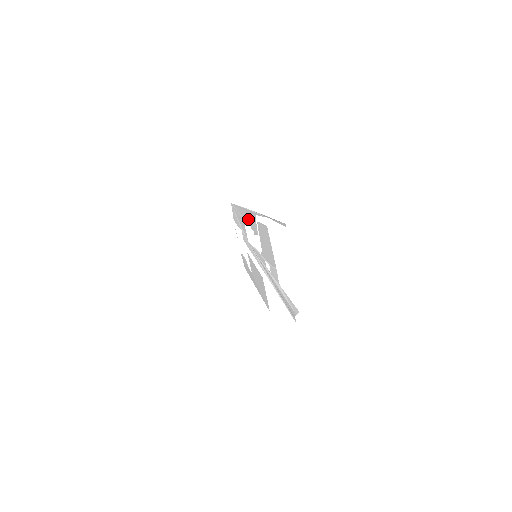
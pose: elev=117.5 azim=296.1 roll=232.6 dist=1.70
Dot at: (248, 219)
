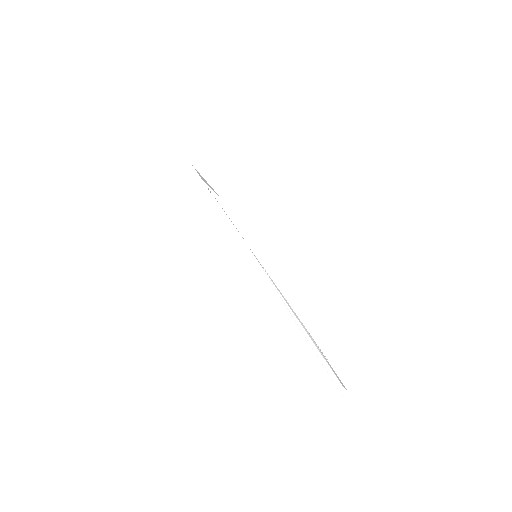
Dot at: occluded
